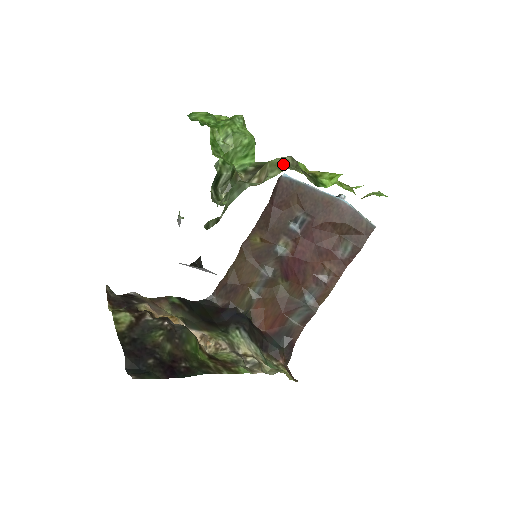
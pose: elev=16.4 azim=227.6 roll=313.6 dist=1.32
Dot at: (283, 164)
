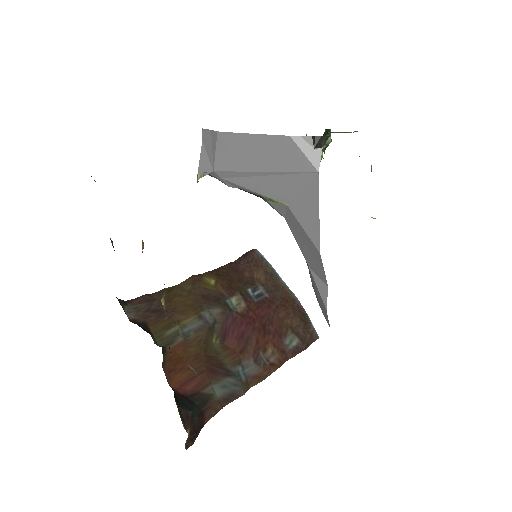
Dot at: occluded
